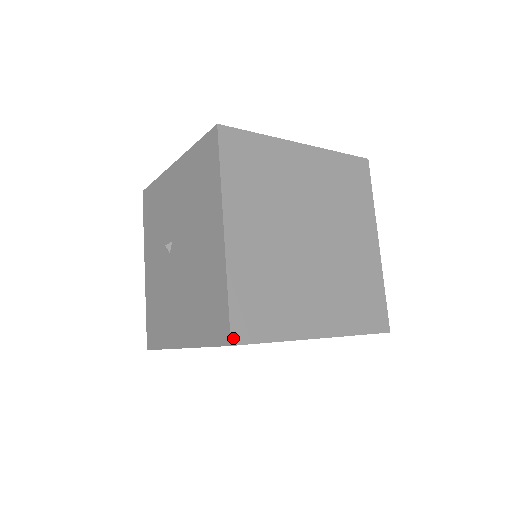
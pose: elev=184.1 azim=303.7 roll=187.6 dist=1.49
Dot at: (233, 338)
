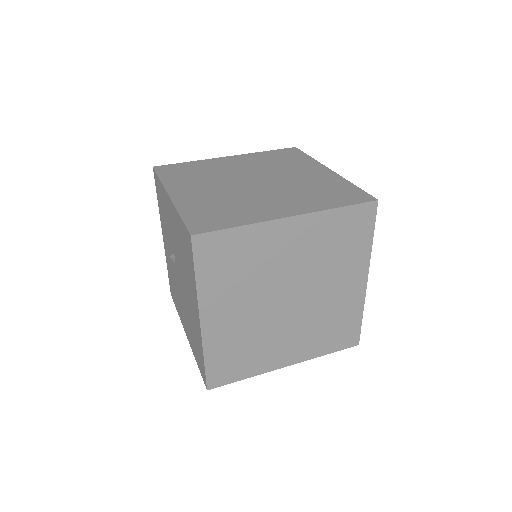
Dot at: (209, 386)
